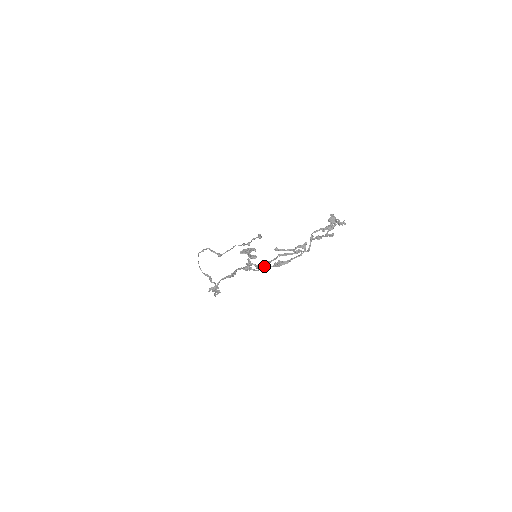
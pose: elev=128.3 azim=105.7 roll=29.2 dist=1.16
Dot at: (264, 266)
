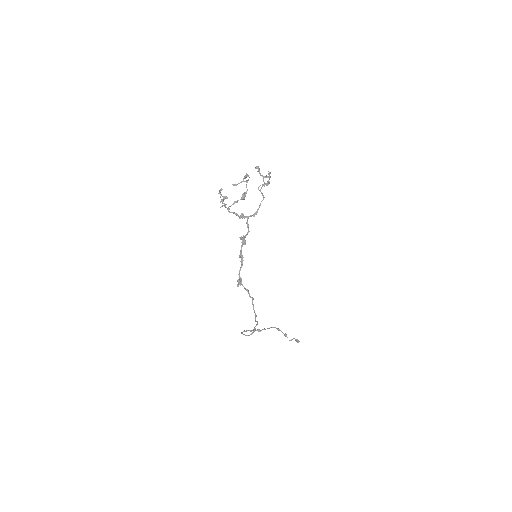
Dot at: (236, 201)
